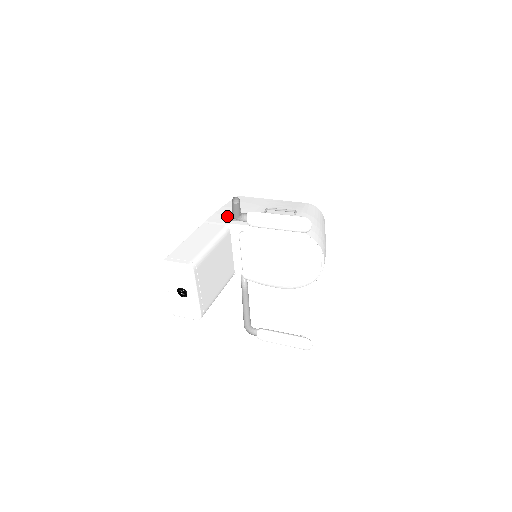
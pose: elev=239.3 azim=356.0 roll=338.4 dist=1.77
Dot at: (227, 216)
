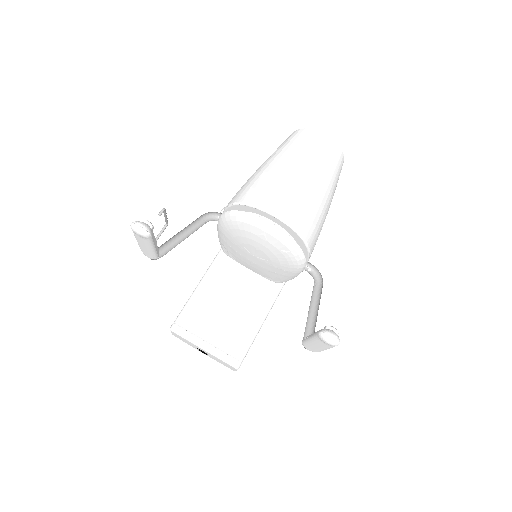
Dot at: occluded
